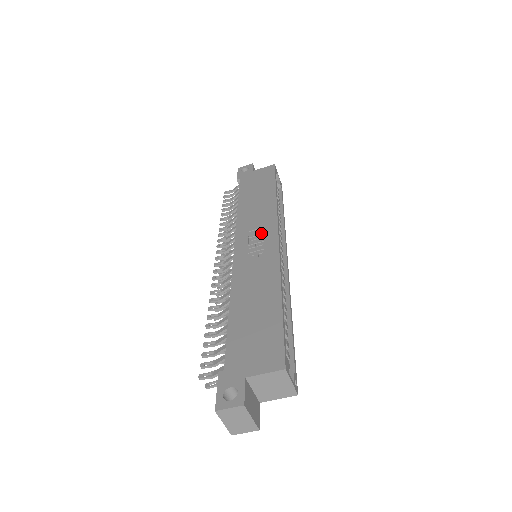
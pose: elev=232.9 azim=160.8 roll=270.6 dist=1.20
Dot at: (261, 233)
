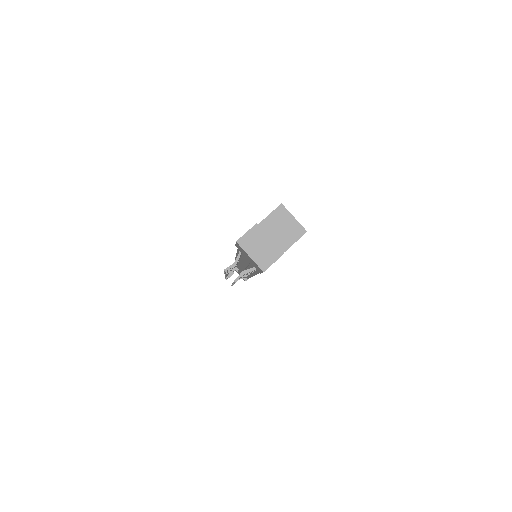
Dot at: occluded
